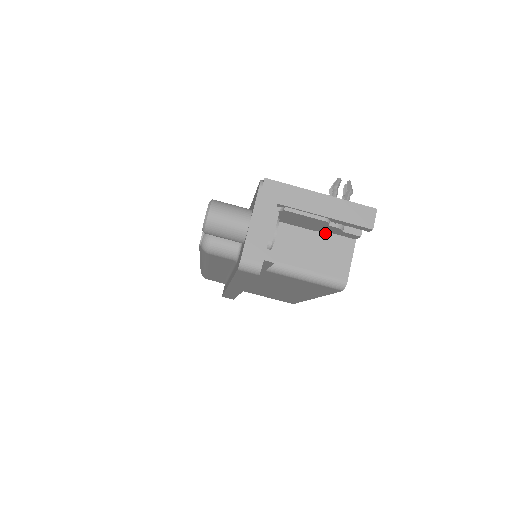
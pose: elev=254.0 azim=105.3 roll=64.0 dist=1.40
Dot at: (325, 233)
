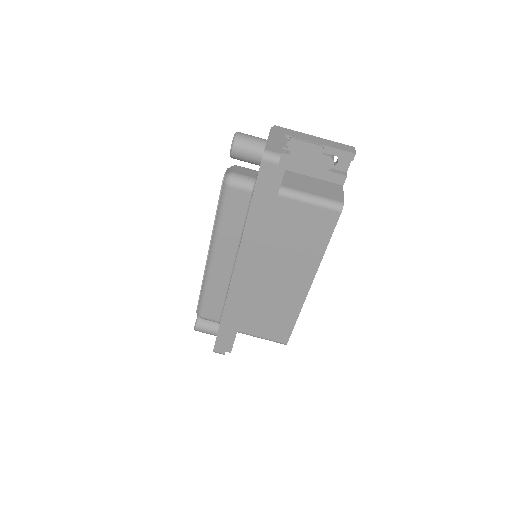
Dot at: (319, 180)
